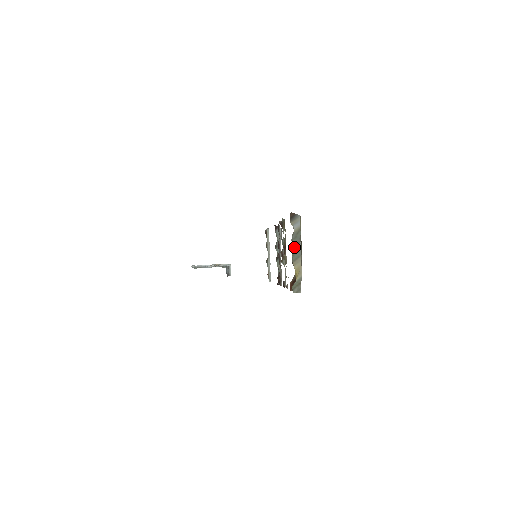
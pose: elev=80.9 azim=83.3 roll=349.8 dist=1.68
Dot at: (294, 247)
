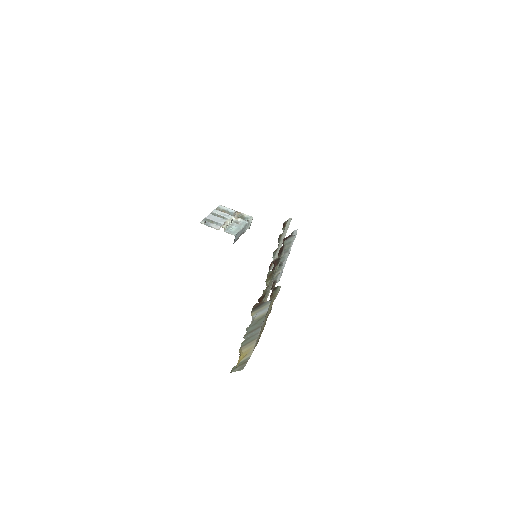
Dot at: (249, 333)
